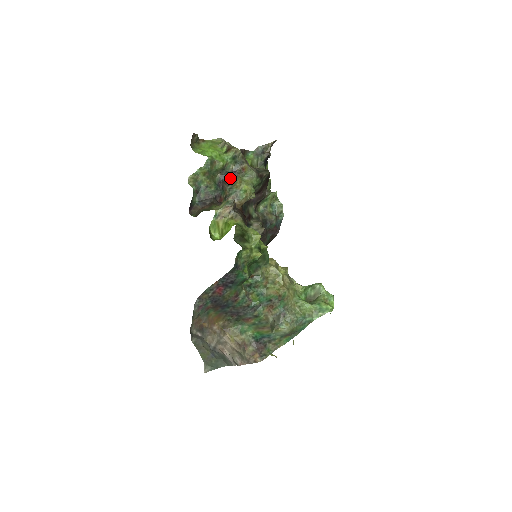
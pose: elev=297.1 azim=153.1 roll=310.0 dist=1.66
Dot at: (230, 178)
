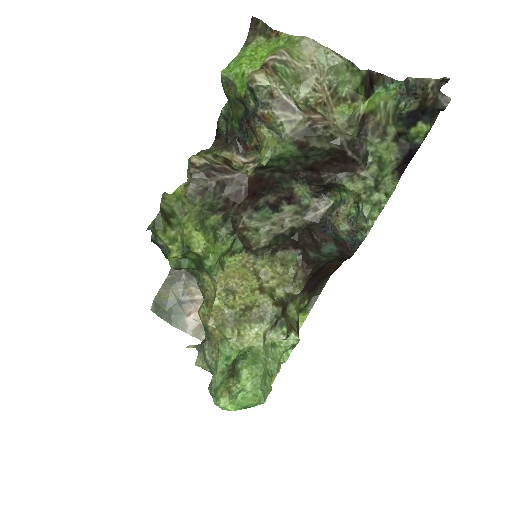
Dot at: (251, 121)
